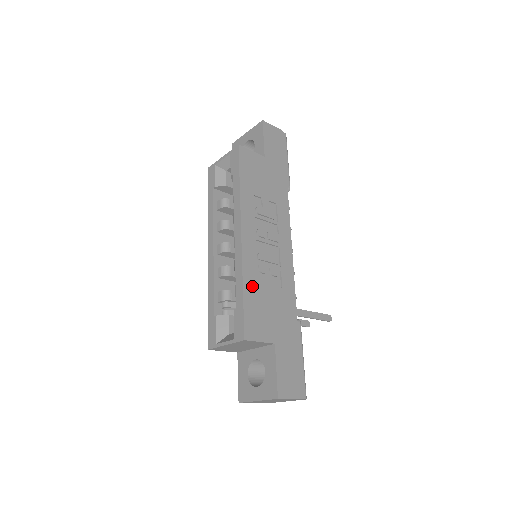
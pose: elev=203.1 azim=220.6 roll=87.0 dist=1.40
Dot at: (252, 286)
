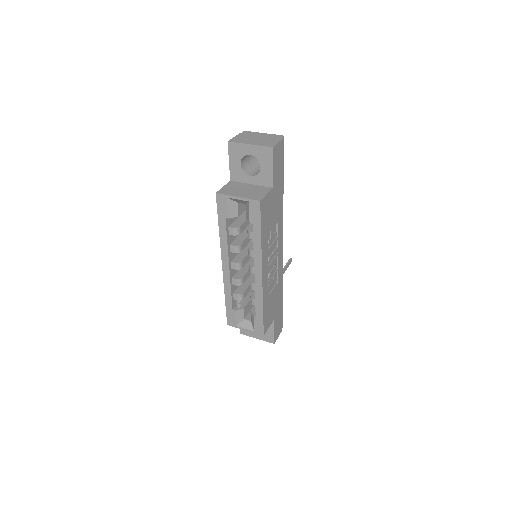
Dot at: (266, 302)
